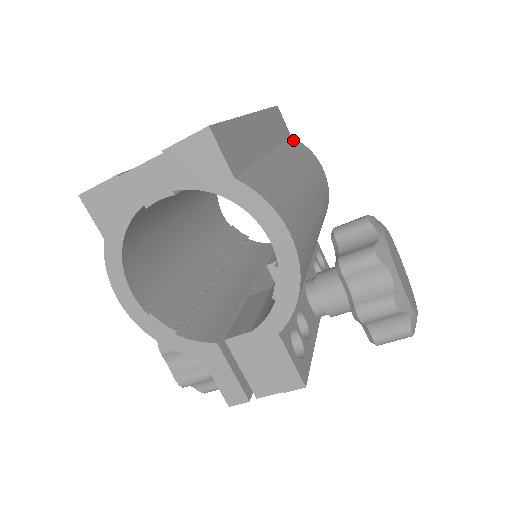
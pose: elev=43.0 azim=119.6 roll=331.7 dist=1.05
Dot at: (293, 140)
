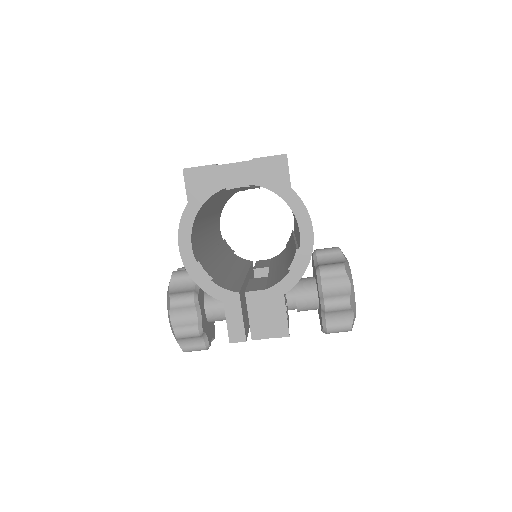
Dot at: occluded
